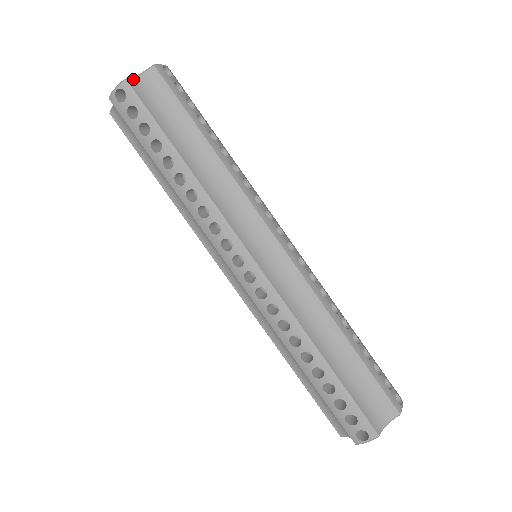
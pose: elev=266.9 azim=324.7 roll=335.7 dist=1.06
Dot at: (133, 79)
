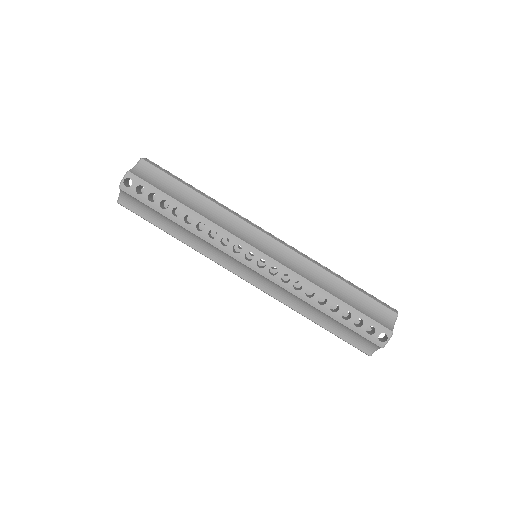
Dot at: (132, 170)
